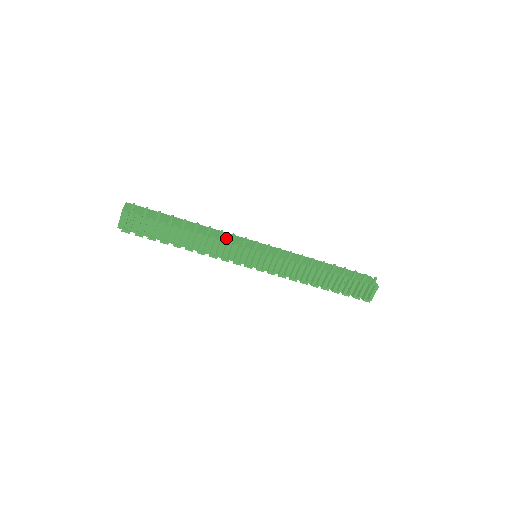
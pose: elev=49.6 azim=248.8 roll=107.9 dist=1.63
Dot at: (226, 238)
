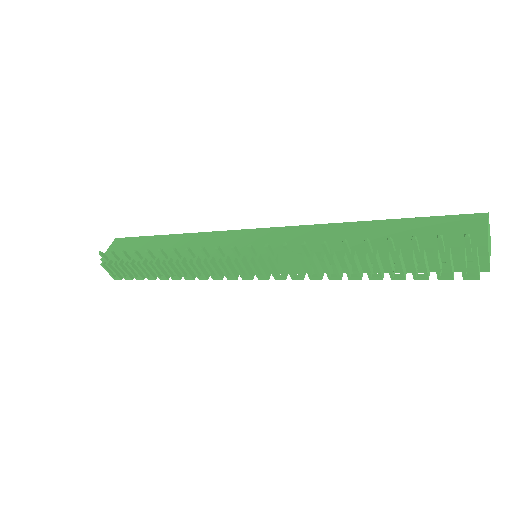
Dot at: (206, 249)
